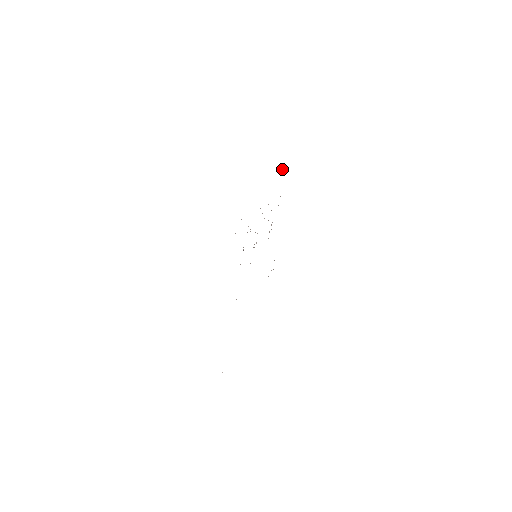
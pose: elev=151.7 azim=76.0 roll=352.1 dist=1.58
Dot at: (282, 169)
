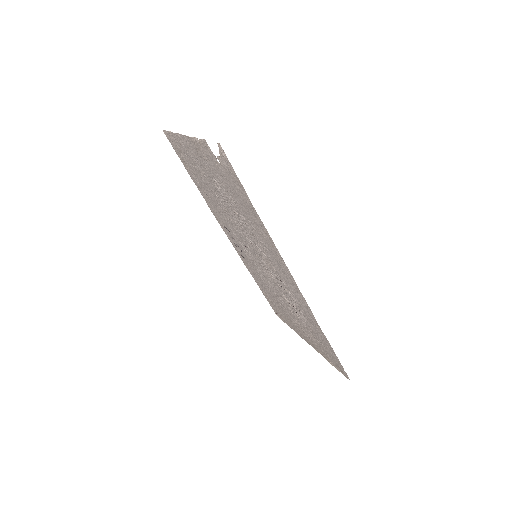
Dot at: (218, 145)
